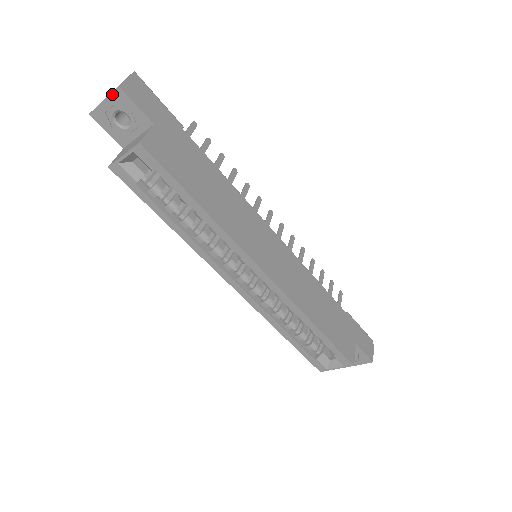
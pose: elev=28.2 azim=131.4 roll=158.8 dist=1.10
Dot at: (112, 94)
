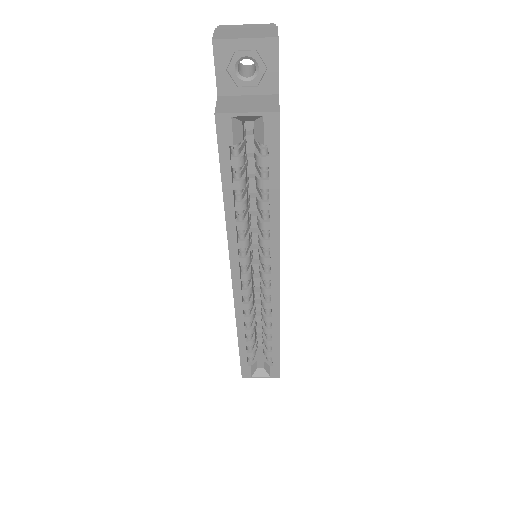
Dot at: (262, 39)
